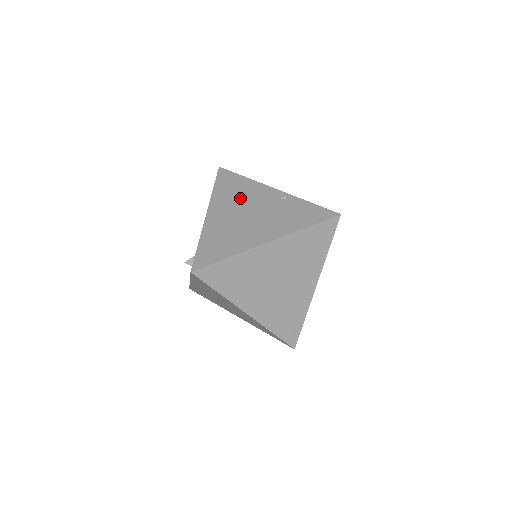
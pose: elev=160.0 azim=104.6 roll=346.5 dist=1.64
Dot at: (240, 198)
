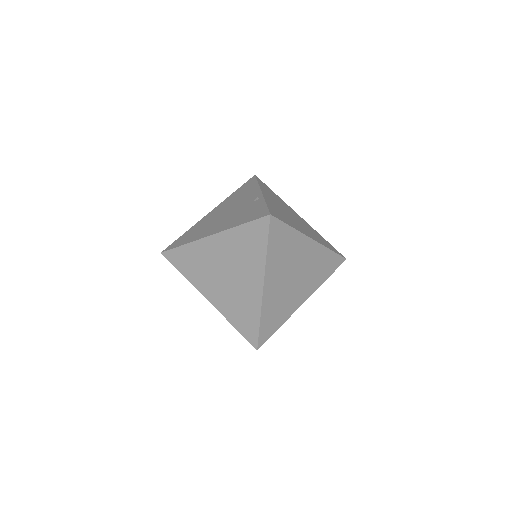
Dot at: (236, 200)
